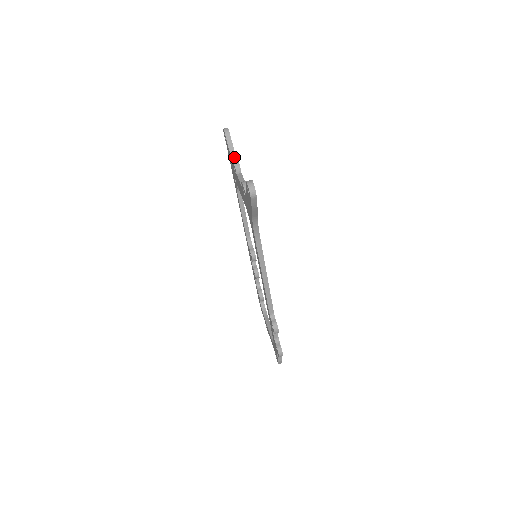
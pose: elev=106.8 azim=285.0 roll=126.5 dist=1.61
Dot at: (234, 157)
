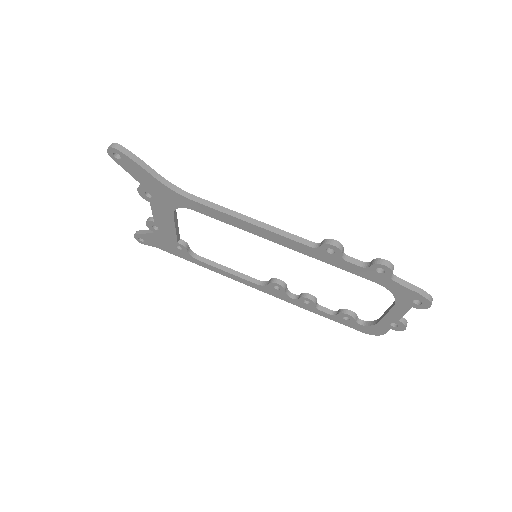
Dot at: (152, 231)
